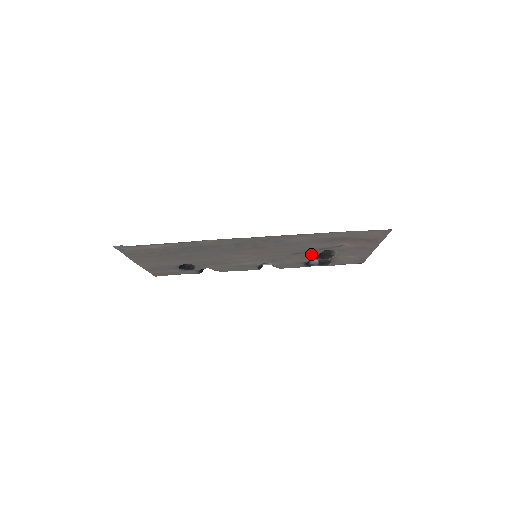
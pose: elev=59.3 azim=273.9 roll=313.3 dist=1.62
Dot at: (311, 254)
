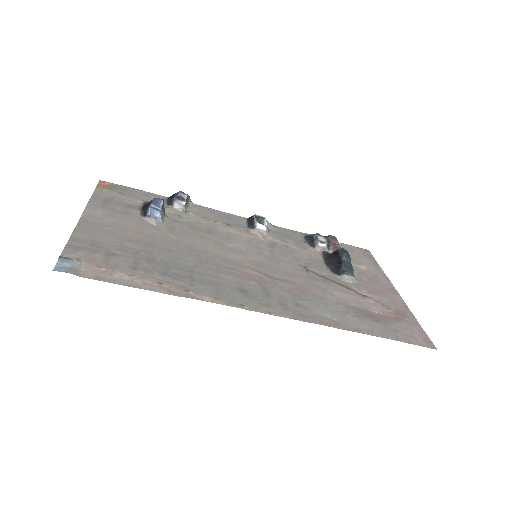
Dot at: (323, 269)
